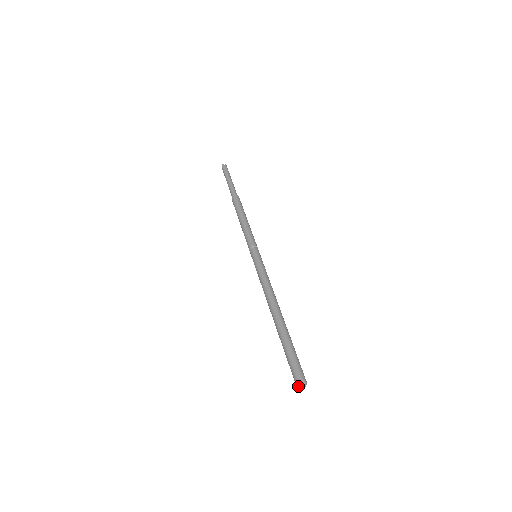
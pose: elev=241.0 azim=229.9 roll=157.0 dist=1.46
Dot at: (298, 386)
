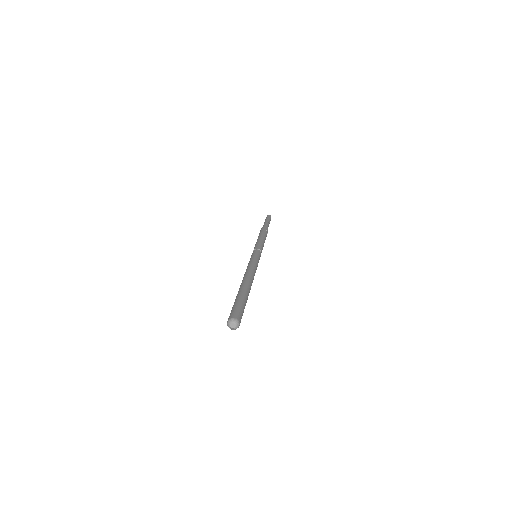
Dot at: (228, 322)
